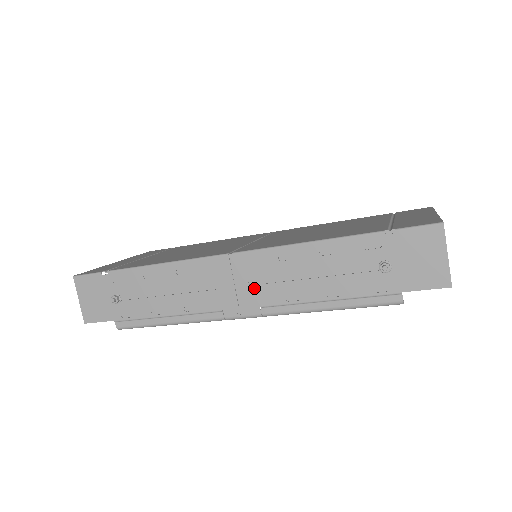
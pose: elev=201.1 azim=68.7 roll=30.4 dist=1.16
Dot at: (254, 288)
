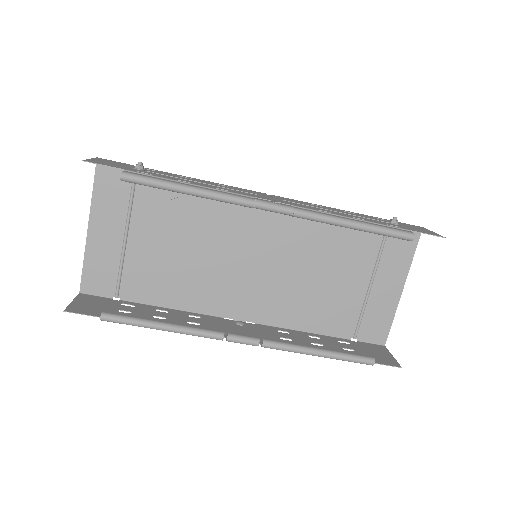
Dot at: (288, 202)
